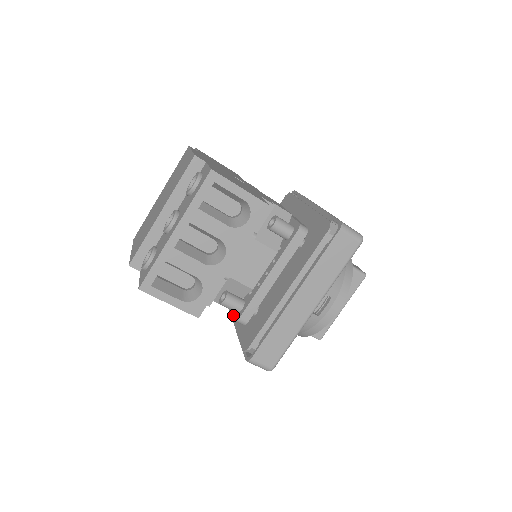
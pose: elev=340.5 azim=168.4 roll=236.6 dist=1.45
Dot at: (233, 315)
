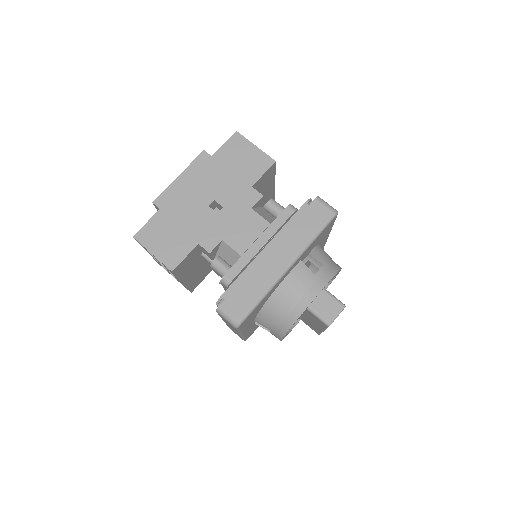
Dot at: occluded
